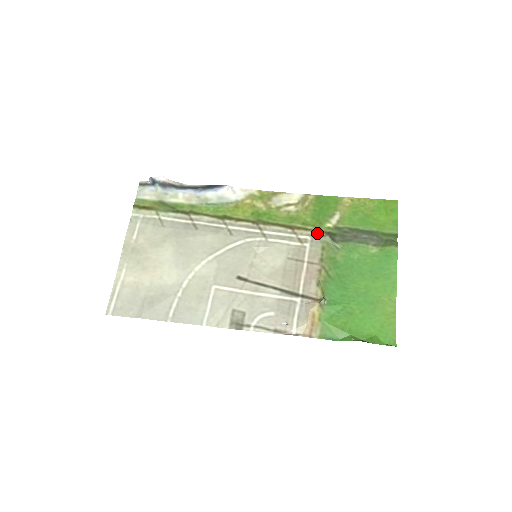
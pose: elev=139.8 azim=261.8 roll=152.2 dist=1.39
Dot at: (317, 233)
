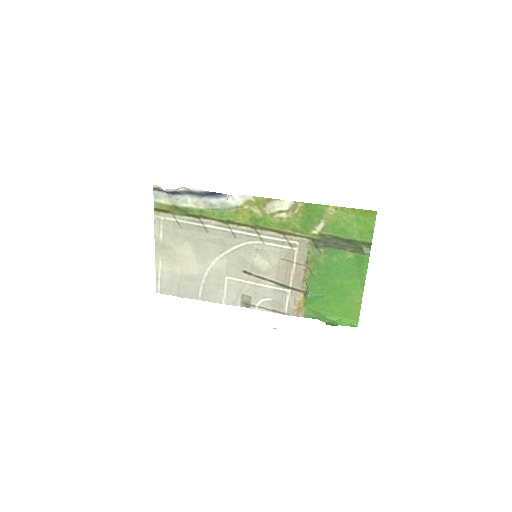
Dot at: (304, 239)
